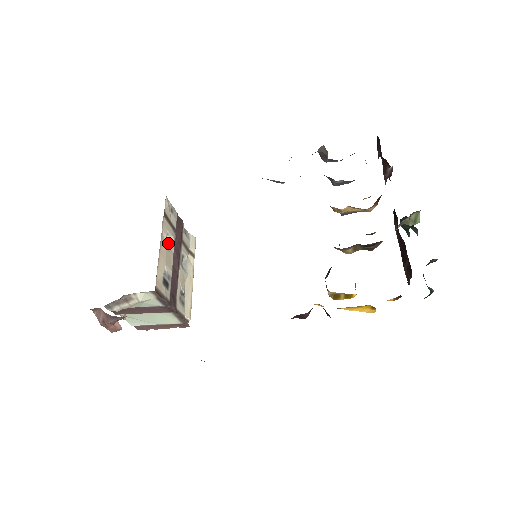
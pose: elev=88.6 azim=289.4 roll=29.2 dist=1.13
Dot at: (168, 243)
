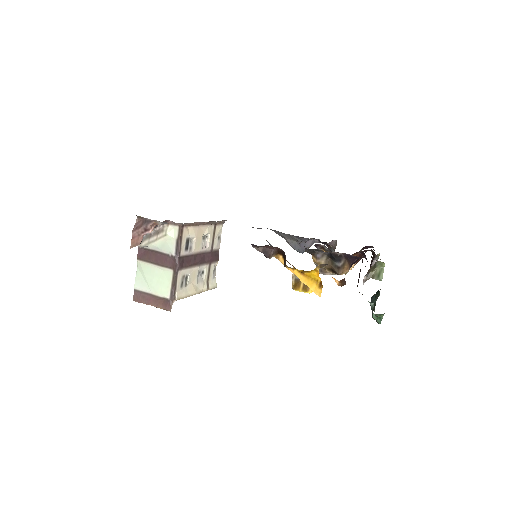
Dot at: (204, 241)
